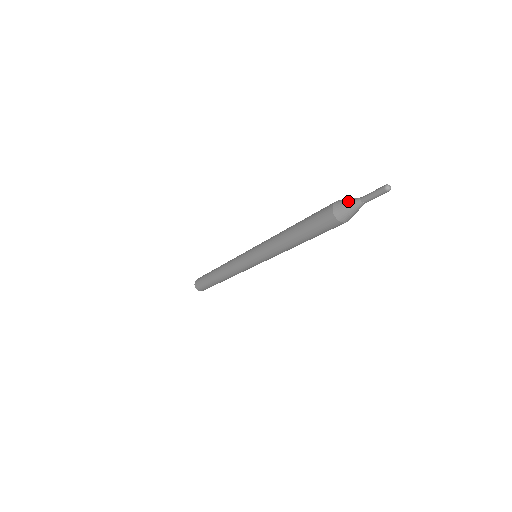
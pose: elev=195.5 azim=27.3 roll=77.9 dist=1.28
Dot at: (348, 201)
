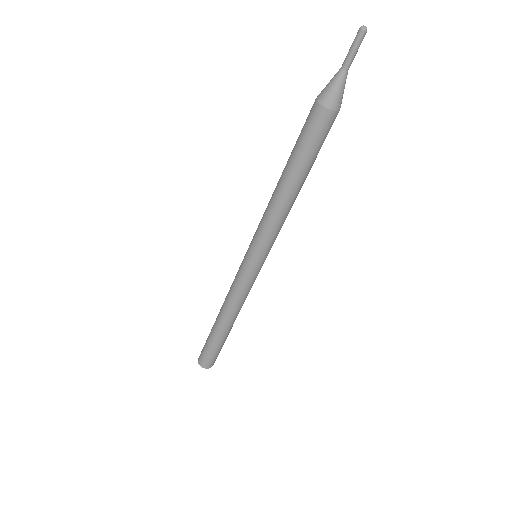
Dot at: (331, 80)
